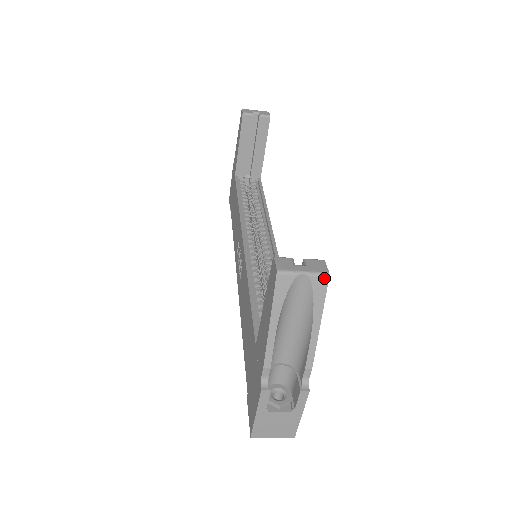
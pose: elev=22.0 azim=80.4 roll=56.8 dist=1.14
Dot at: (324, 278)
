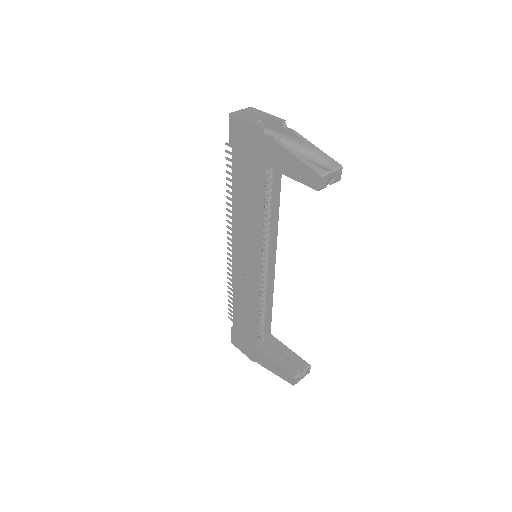
Dot at: (307, 373)
